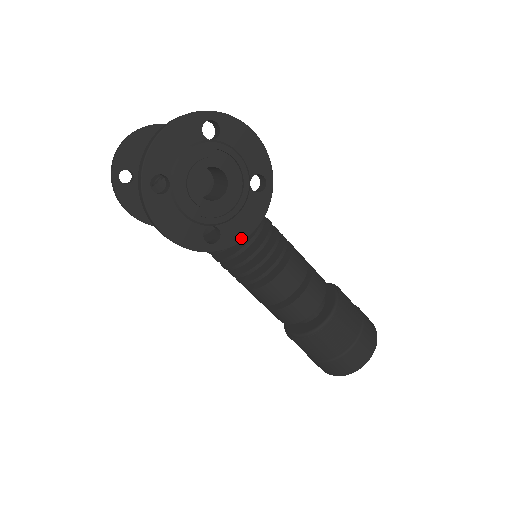
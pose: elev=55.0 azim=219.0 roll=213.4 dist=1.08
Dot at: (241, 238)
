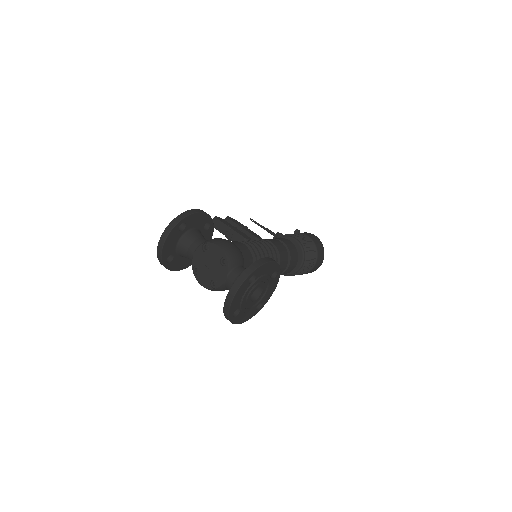
Dot at: (270, 296)
